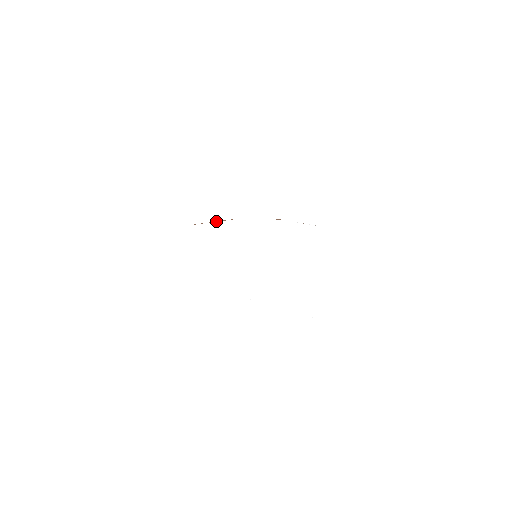
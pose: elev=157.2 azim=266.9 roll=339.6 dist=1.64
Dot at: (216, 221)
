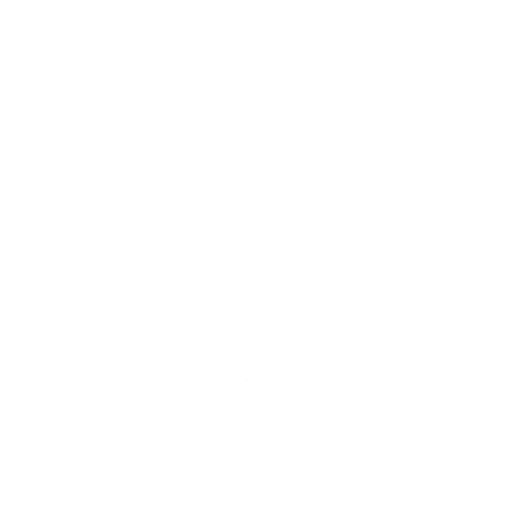
Dot at: occluded
